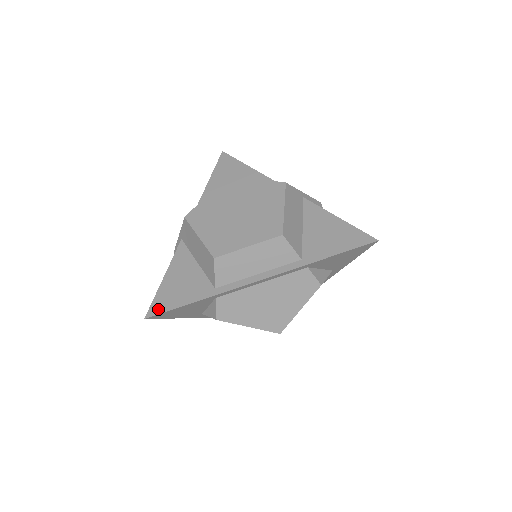
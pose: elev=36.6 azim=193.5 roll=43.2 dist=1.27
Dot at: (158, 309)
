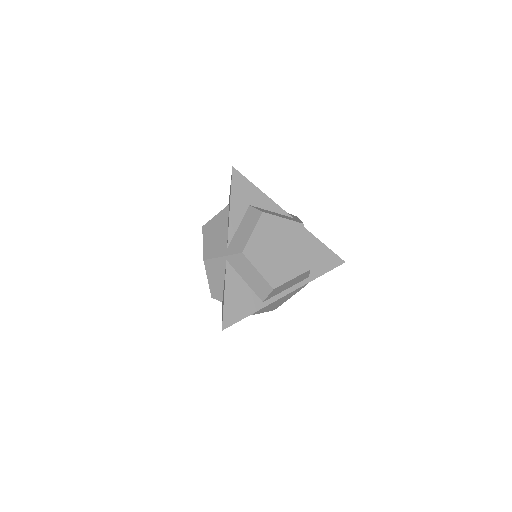
Dot at: (229, 322)
